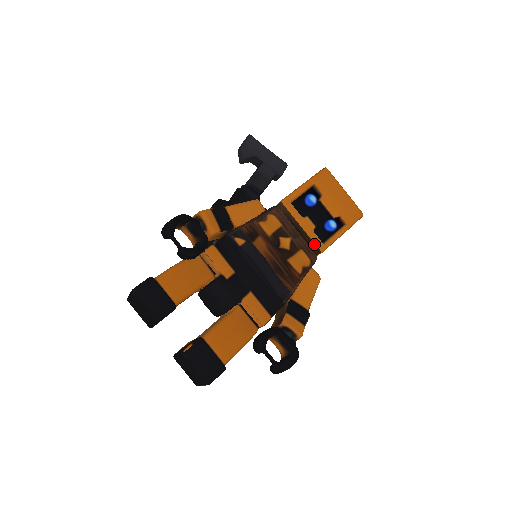
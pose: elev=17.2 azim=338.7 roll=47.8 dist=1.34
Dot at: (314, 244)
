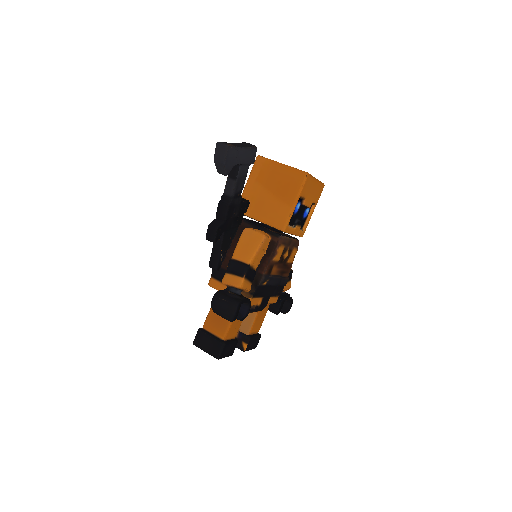
Dot at: (299, 236)
